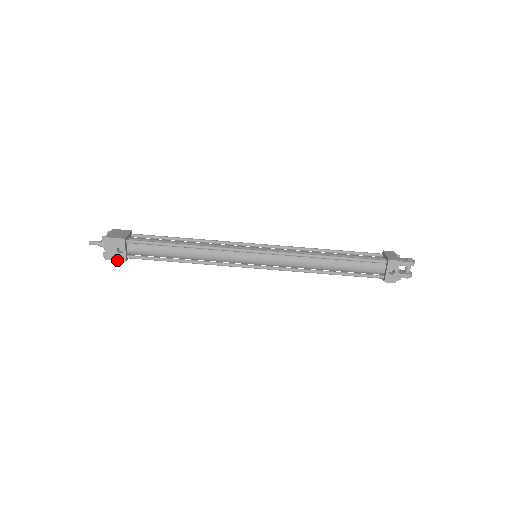
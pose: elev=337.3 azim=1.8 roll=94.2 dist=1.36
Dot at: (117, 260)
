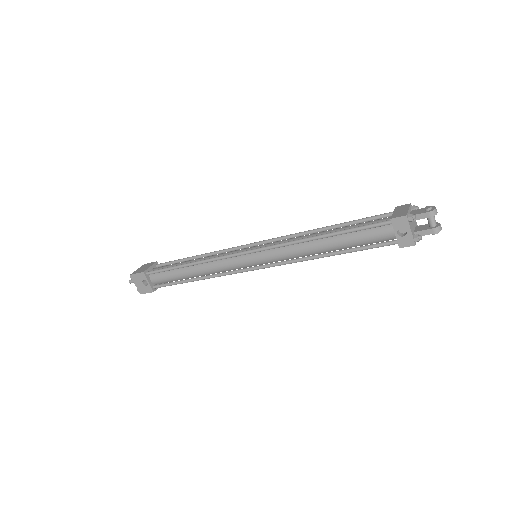
Dot at: (147, 292)
